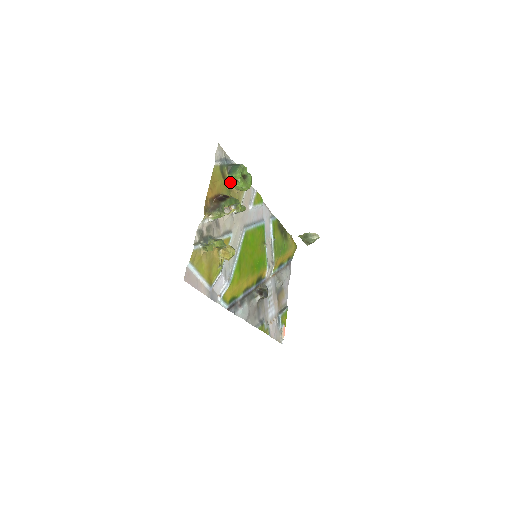
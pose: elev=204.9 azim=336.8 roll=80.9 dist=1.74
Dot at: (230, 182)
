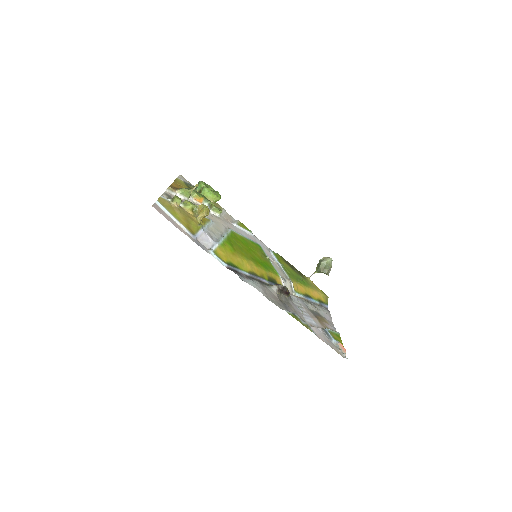
Dot at: occluded
